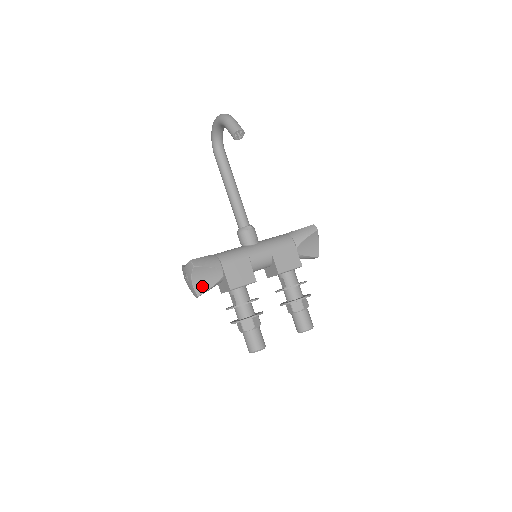
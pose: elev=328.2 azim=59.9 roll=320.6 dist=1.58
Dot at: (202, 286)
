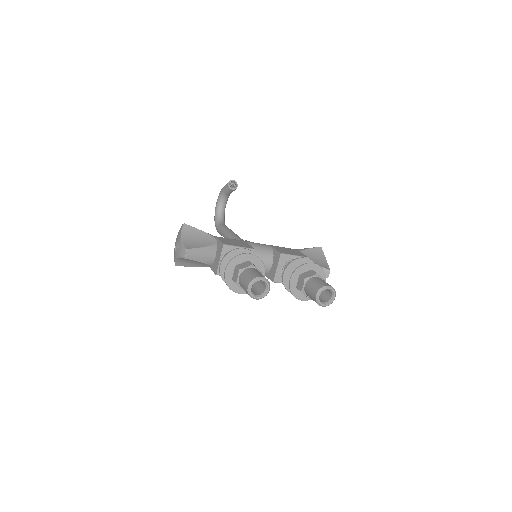
Dot at: (192, 244)
